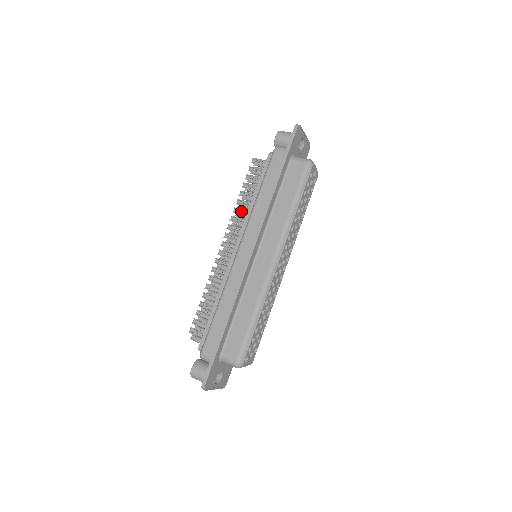
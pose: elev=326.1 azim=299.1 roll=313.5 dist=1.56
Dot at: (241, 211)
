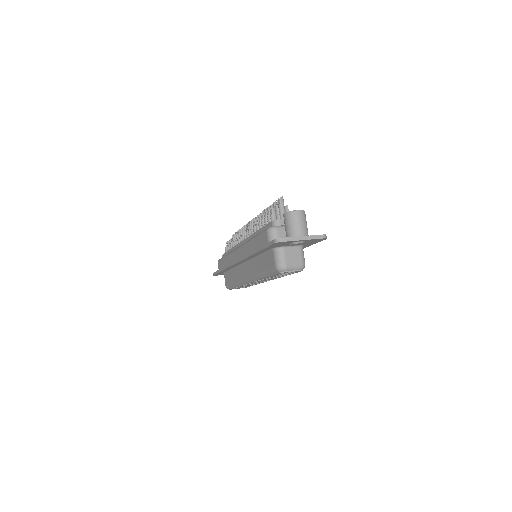
Dot at: occluded
